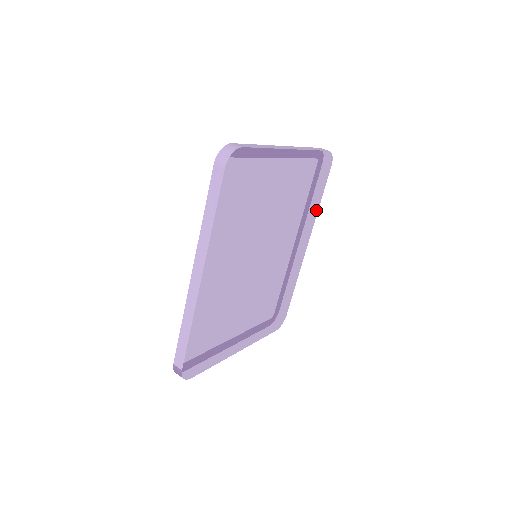
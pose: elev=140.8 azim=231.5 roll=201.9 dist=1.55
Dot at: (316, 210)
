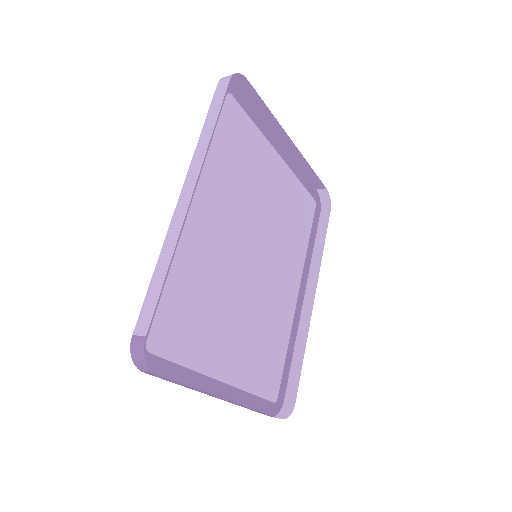
Dot at: (320, 254)
